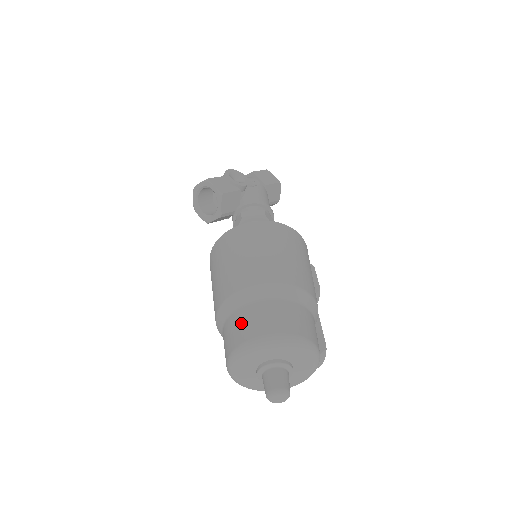
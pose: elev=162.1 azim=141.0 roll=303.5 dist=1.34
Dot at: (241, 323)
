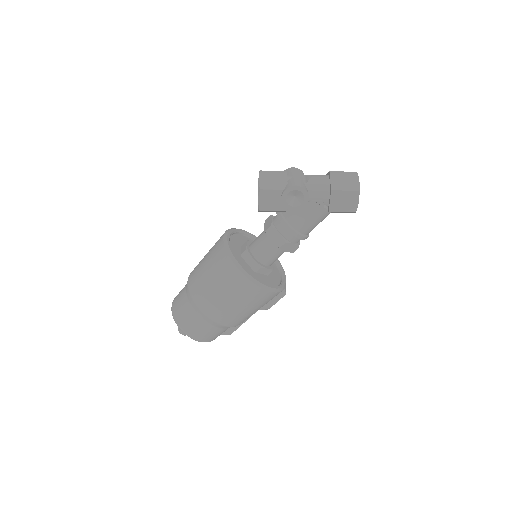
Dot at: (180, 304)
